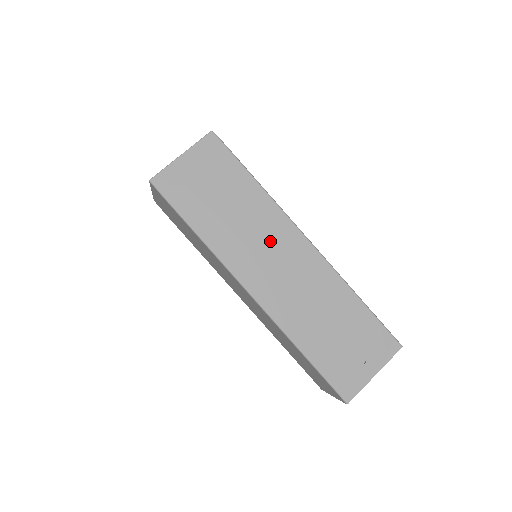
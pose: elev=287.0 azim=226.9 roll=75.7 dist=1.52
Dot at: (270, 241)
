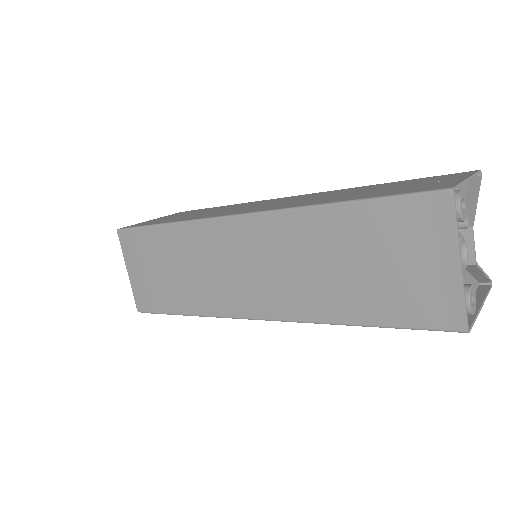
Dot at: (252, 205)
